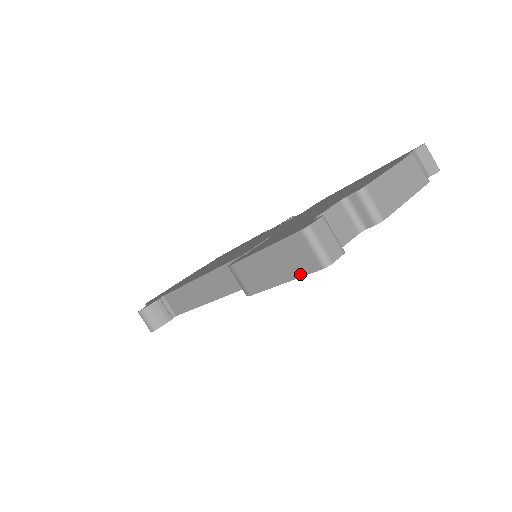
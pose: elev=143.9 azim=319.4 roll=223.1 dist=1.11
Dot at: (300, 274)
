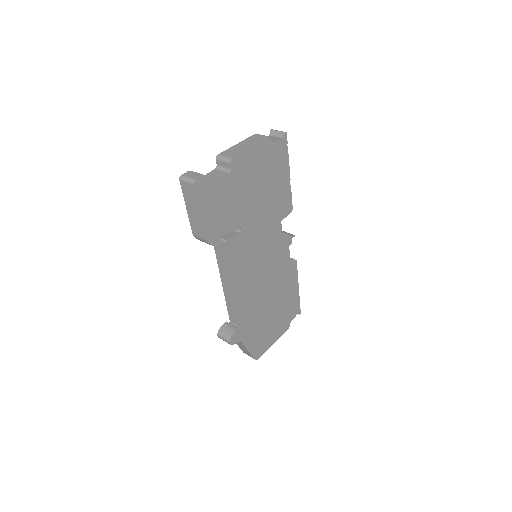
Dot at: (196, 199)
